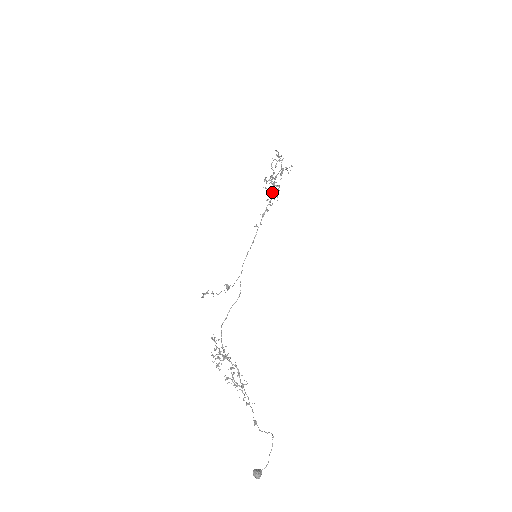
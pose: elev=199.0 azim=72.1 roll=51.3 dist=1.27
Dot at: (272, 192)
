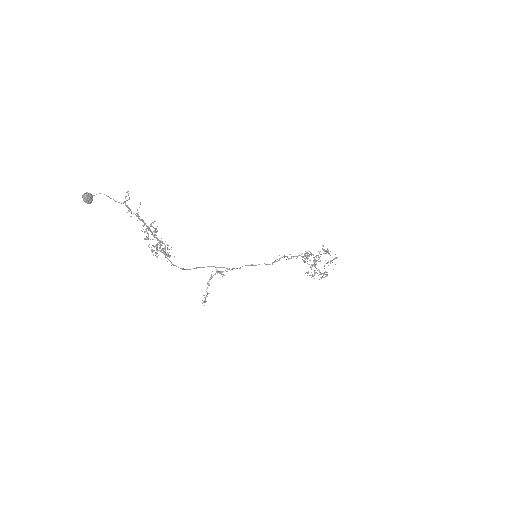
Dot at: (305, 256)
